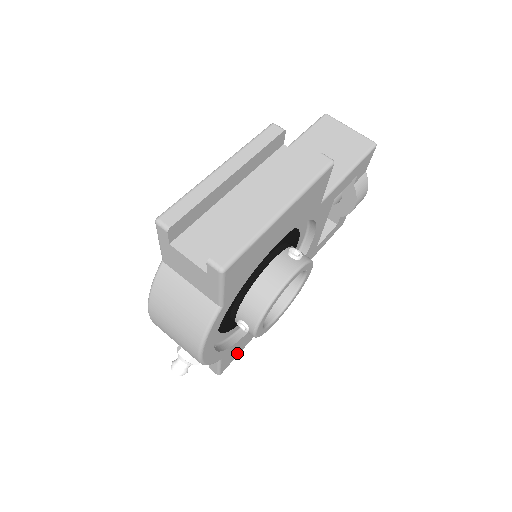
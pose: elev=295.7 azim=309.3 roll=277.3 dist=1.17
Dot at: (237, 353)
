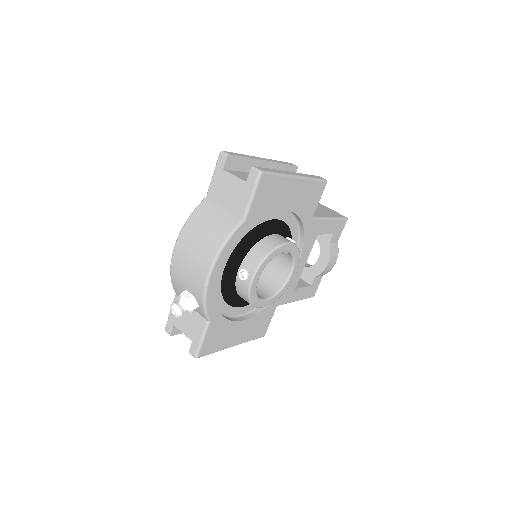
Dot at: (216, 346)
